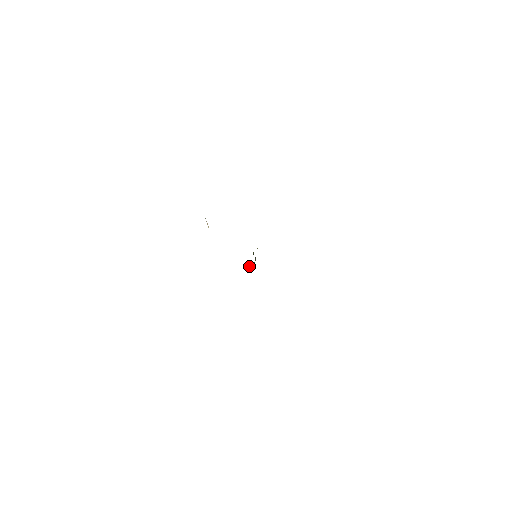
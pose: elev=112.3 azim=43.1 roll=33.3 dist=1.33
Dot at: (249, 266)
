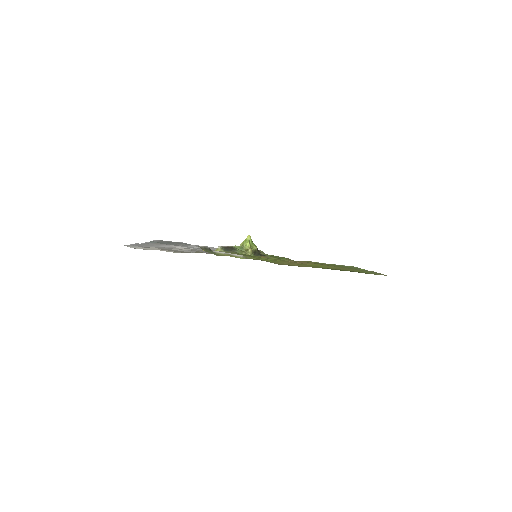
Dot at: occluded
